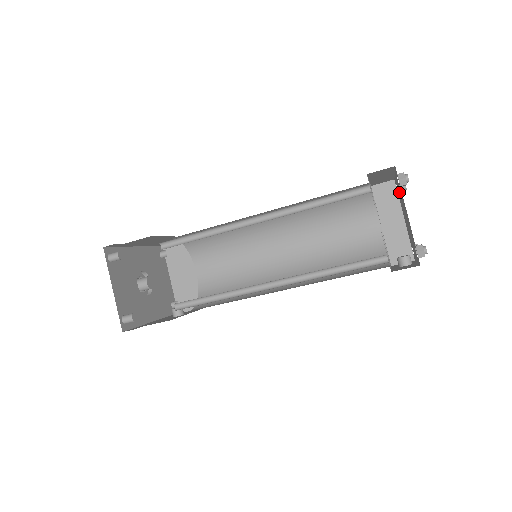
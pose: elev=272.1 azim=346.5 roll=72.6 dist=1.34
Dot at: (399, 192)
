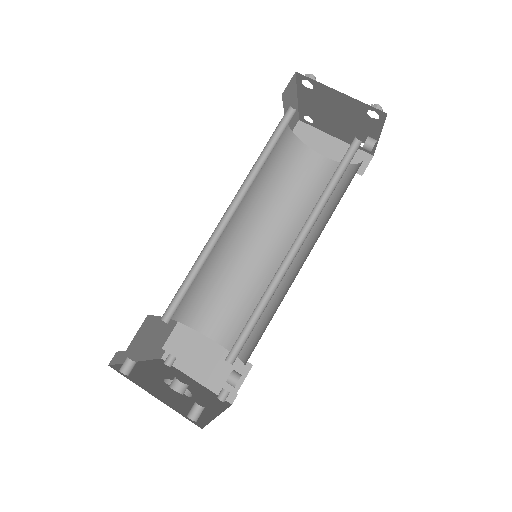
Dot at: (314, 108)
